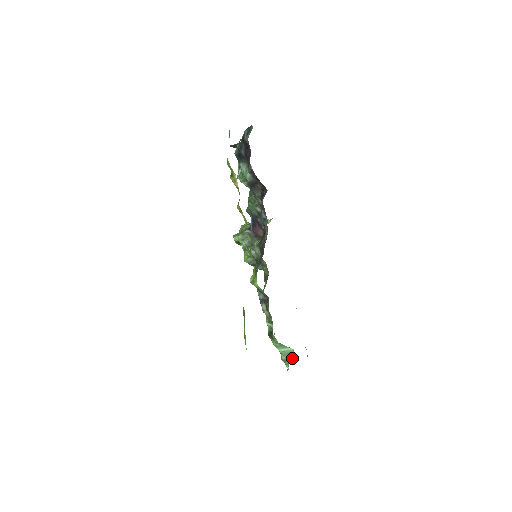
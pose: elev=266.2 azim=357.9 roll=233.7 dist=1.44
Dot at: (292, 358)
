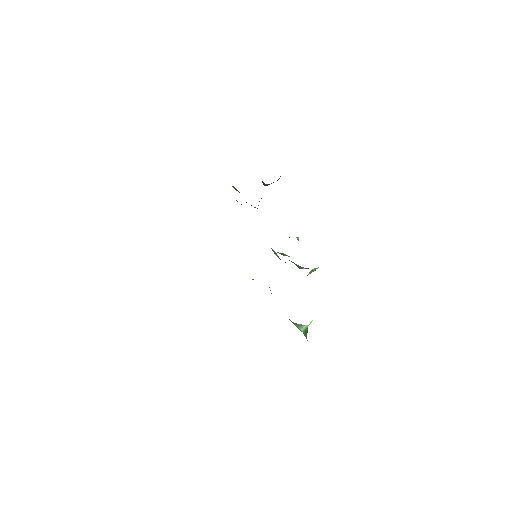
Dot at: (306, 334)
